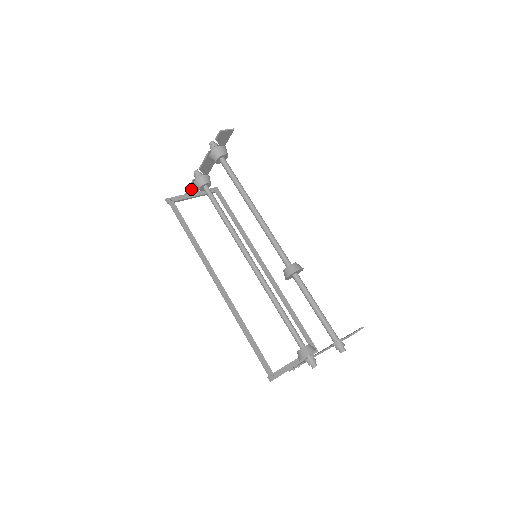
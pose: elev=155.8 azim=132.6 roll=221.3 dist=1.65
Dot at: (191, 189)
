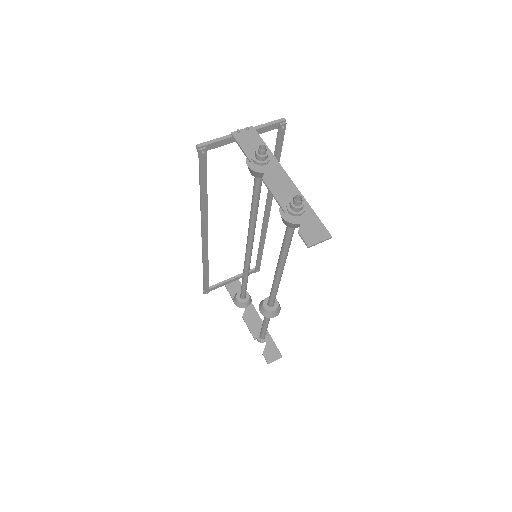
Dot at: (243, 141)
